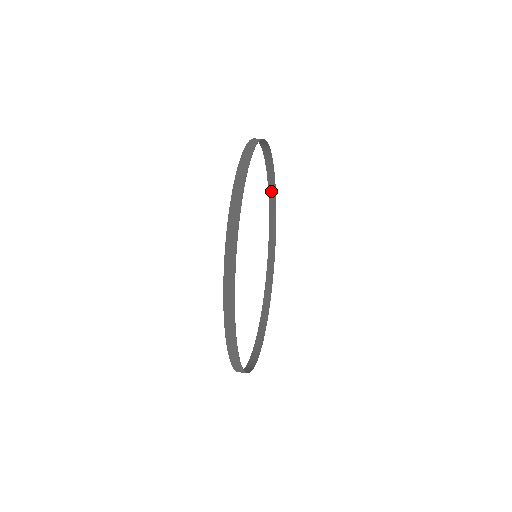
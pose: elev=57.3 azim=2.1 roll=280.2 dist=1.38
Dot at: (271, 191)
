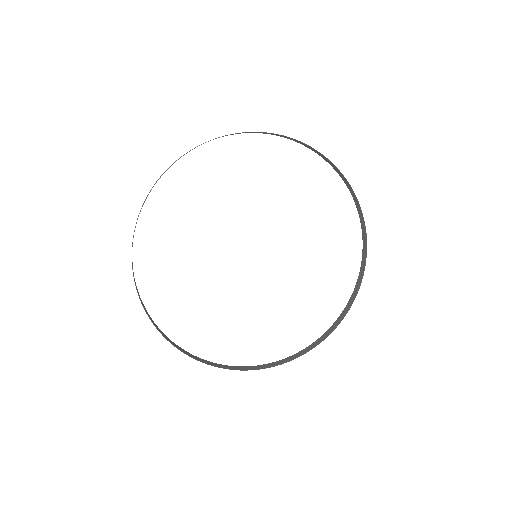
Dot at: (329, 331)
